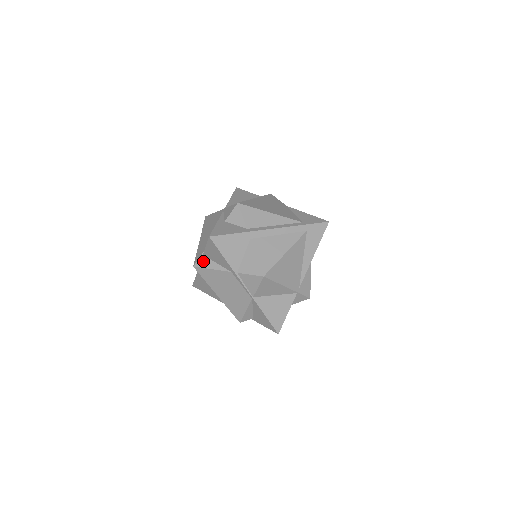
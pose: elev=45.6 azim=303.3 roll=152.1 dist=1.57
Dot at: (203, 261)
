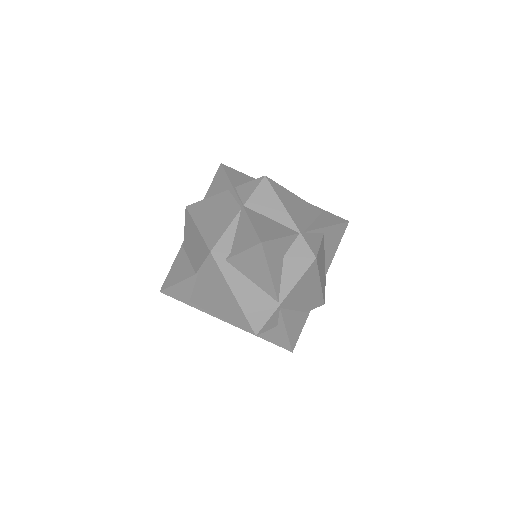
Dot at: occluded
